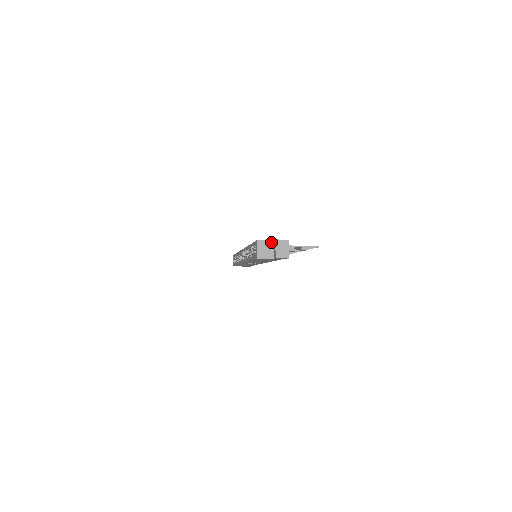
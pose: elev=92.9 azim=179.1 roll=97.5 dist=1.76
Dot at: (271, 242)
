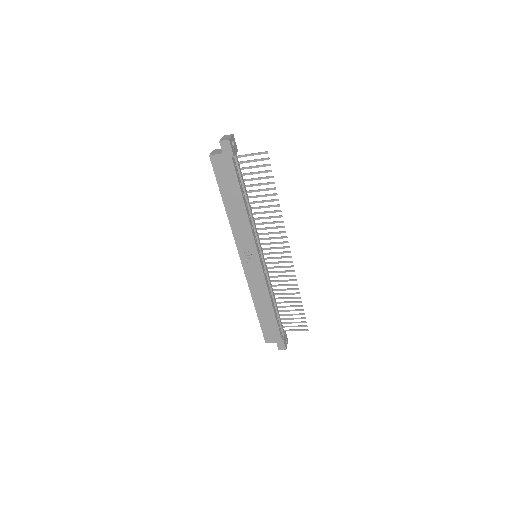
Dot at: occluded
